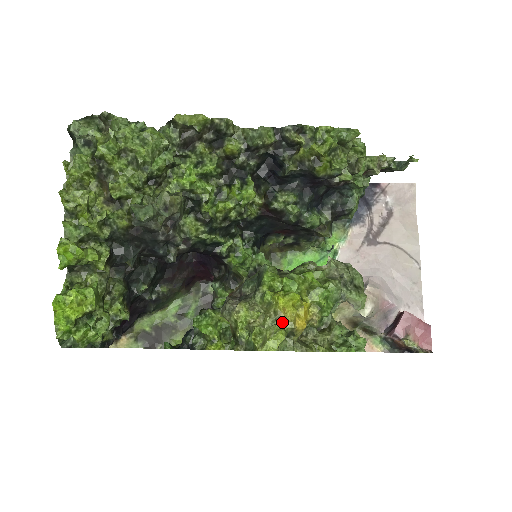
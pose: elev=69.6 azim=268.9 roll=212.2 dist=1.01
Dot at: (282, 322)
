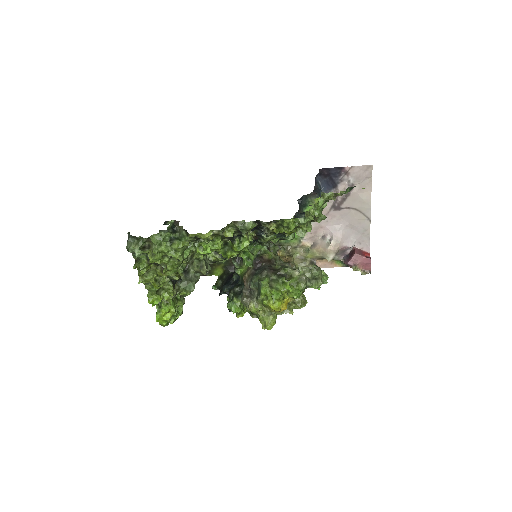
Dot at: (274, 313)
